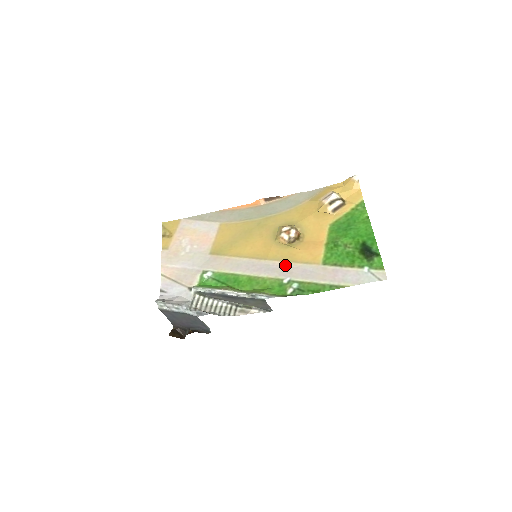
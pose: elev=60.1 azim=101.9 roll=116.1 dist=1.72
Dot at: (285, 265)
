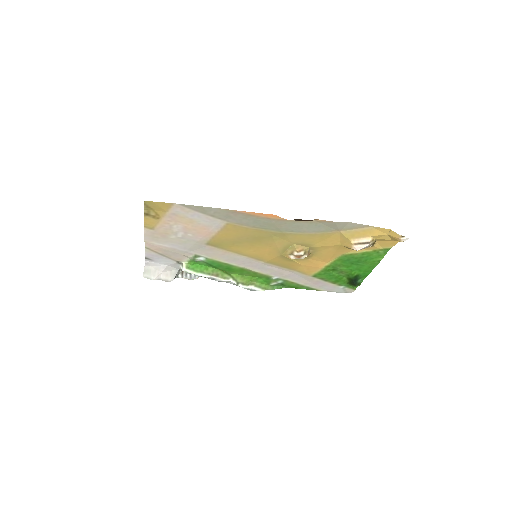
Dot at: (280, 269)
